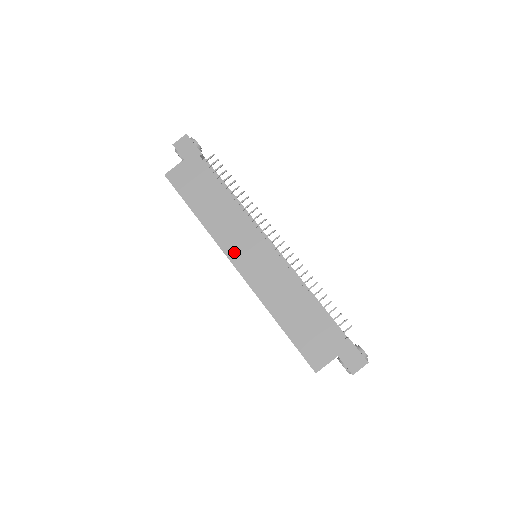
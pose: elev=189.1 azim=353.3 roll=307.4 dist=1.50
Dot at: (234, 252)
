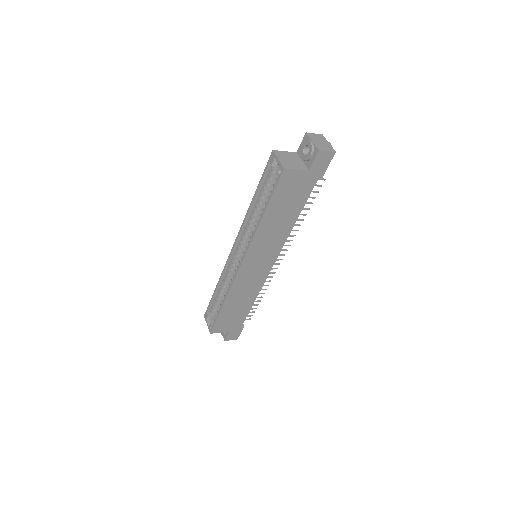
Dot at: (252, 256)
